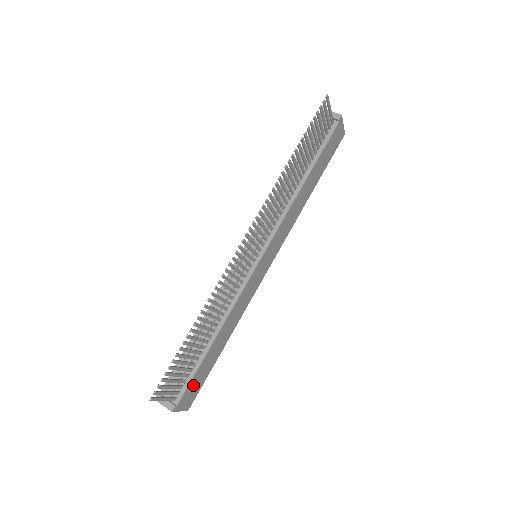
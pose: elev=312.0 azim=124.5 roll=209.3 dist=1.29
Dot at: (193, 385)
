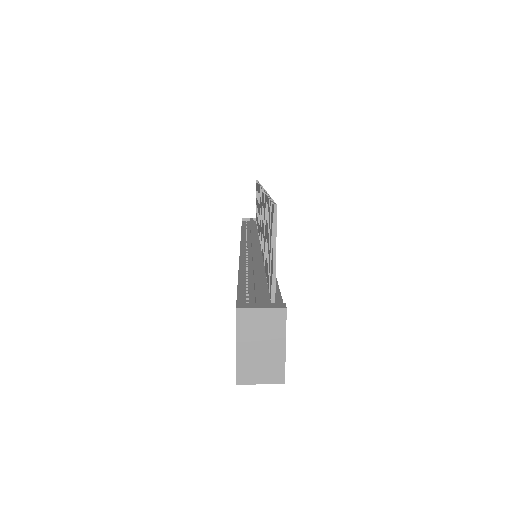
Dot at: occluded
